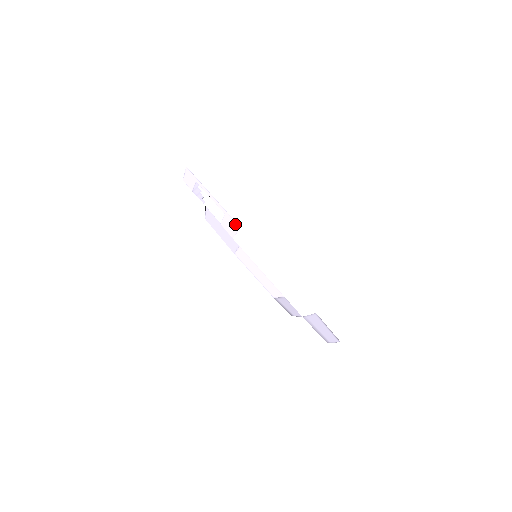
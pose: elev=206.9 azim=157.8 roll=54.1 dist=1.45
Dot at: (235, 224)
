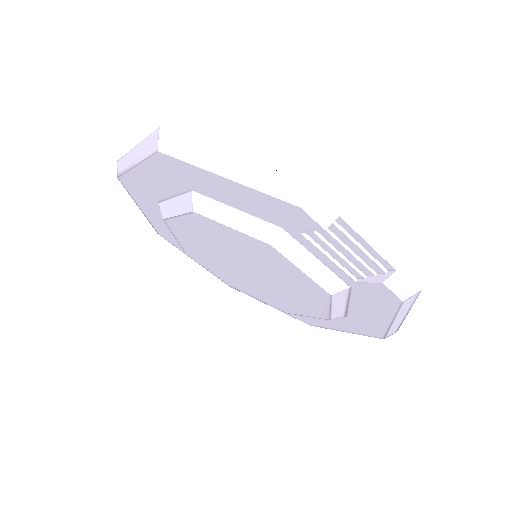
Dot at: (413, 285)
